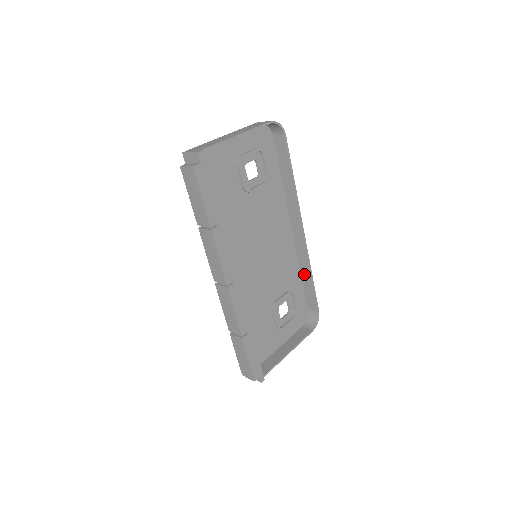
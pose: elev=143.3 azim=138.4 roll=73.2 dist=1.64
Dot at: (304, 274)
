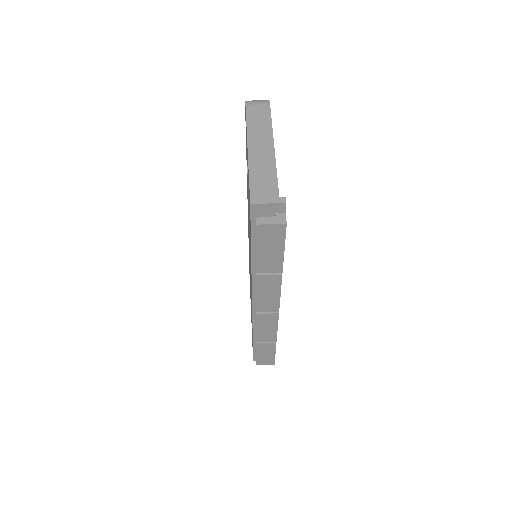
Dot at: occluded
